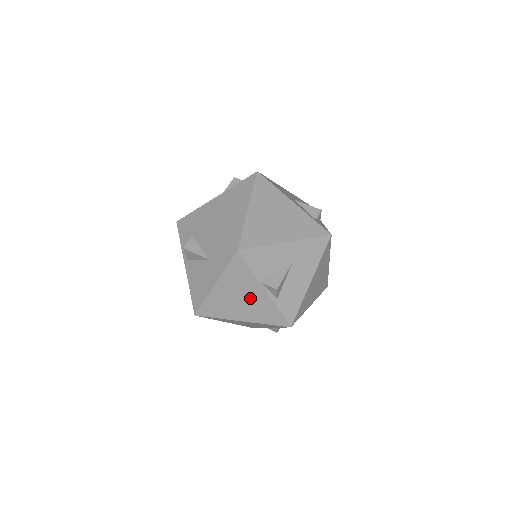
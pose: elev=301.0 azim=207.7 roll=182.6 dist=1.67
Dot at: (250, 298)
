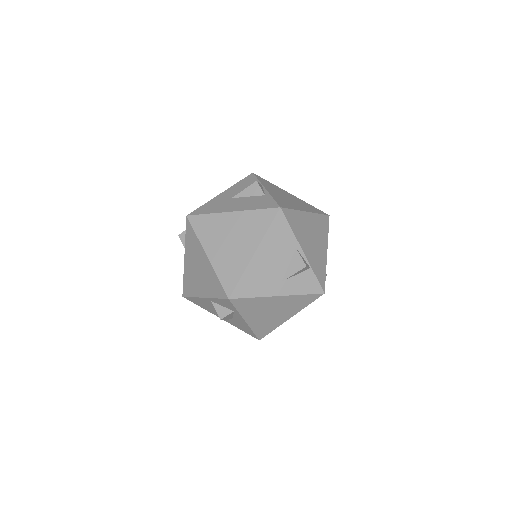
Dot at: occluded
